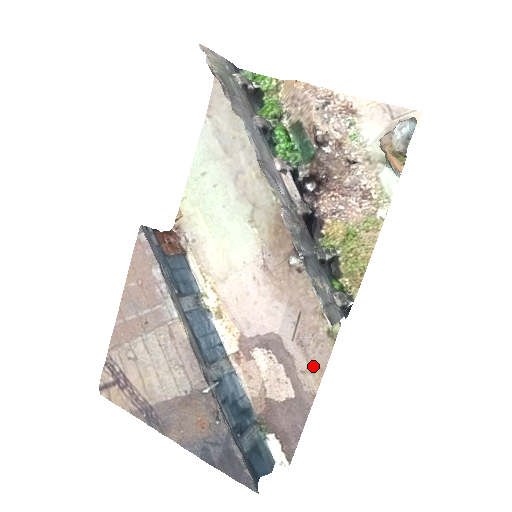
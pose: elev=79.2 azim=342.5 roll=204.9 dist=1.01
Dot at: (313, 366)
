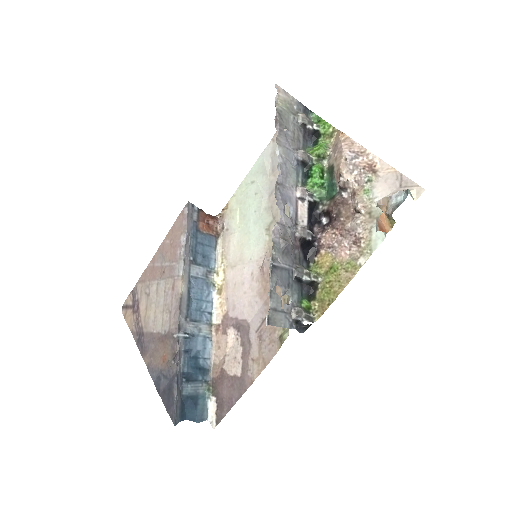
Dot at: (261, 358)
